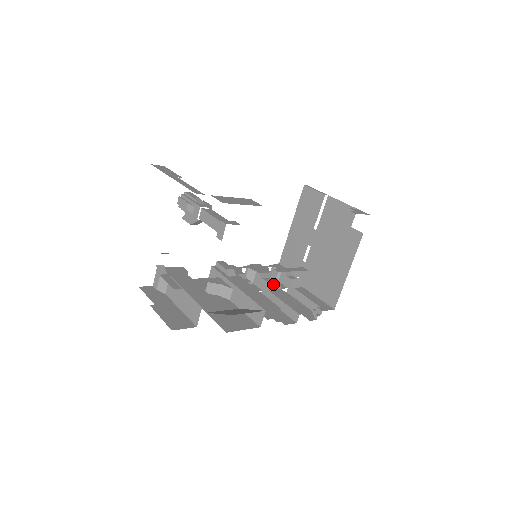
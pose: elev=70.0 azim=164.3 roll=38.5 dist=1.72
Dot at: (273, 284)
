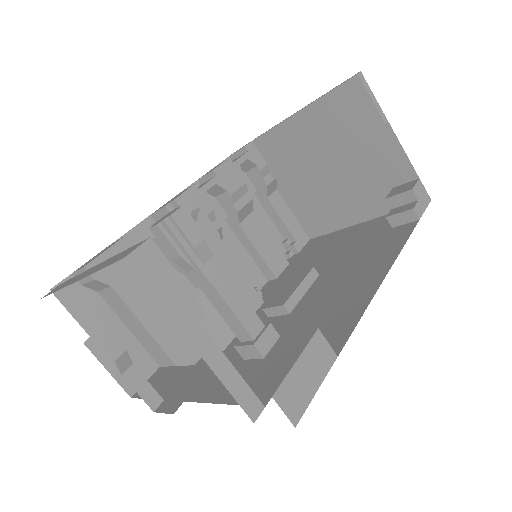
Dot at: (274, 315)
